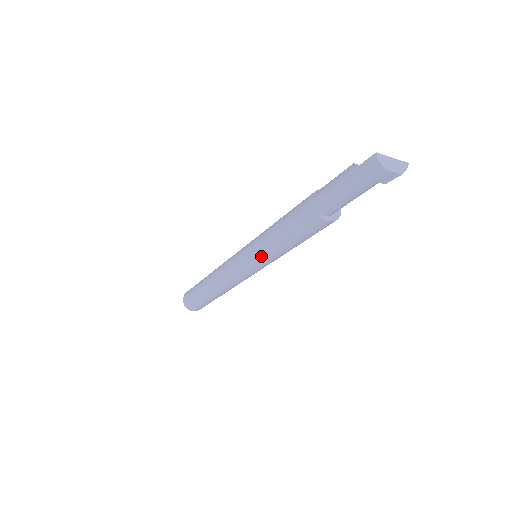
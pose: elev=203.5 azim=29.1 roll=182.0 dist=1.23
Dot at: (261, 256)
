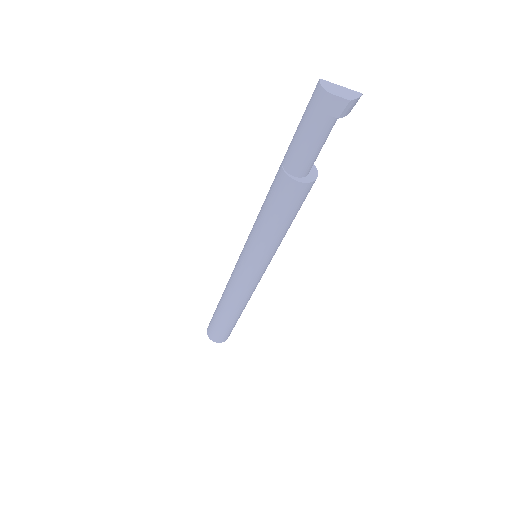
Dot at: (252, 247)
